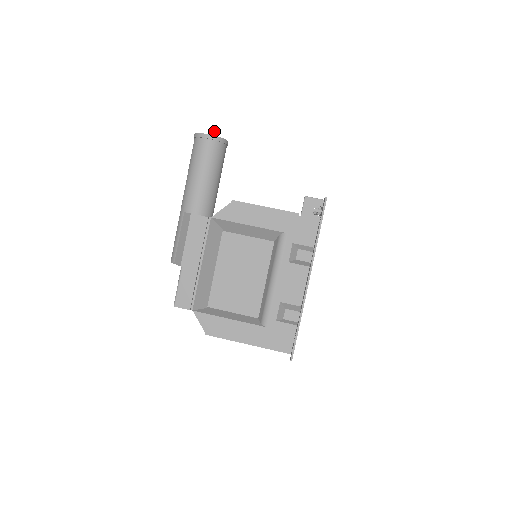
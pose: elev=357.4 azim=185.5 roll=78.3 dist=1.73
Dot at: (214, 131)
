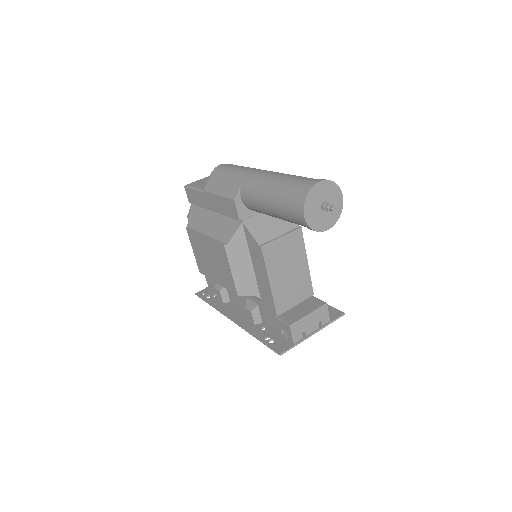
Dot at: (330, 211)
